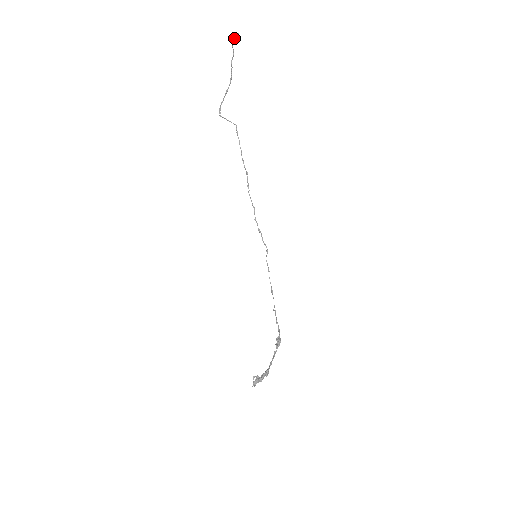
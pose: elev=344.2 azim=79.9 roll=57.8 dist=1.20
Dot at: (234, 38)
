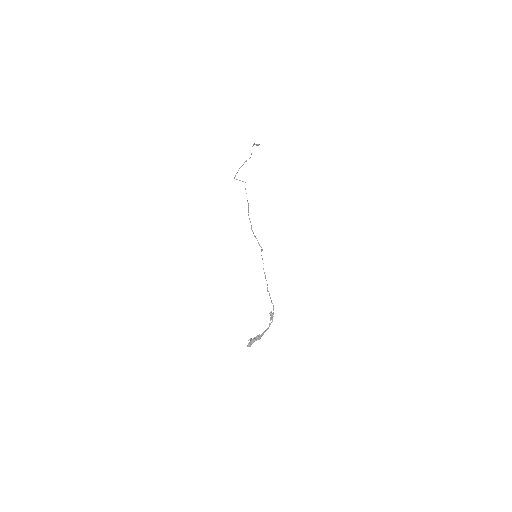
Dot at: (253, 145)
